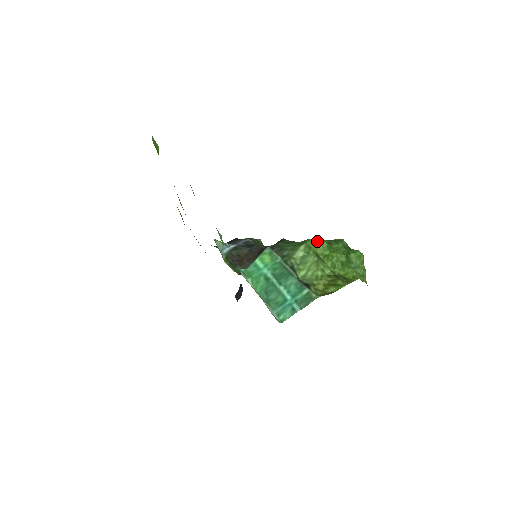
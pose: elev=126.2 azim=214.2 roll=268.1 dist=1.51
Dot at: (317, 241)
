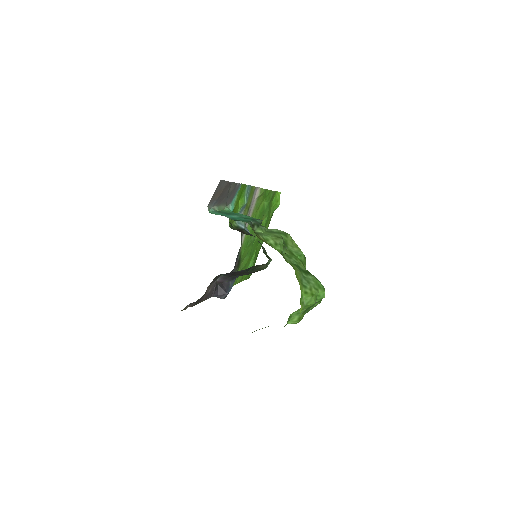
Dot at: occluded
